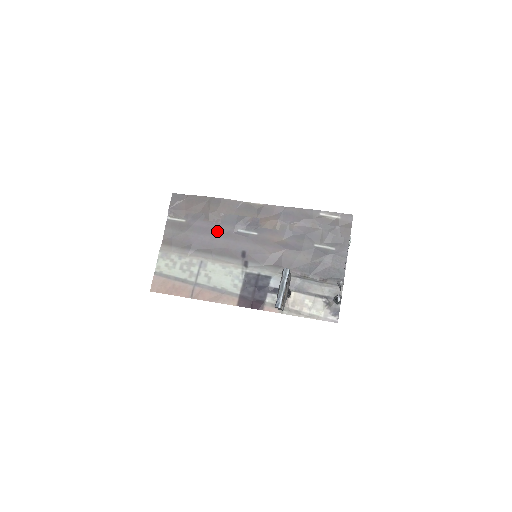
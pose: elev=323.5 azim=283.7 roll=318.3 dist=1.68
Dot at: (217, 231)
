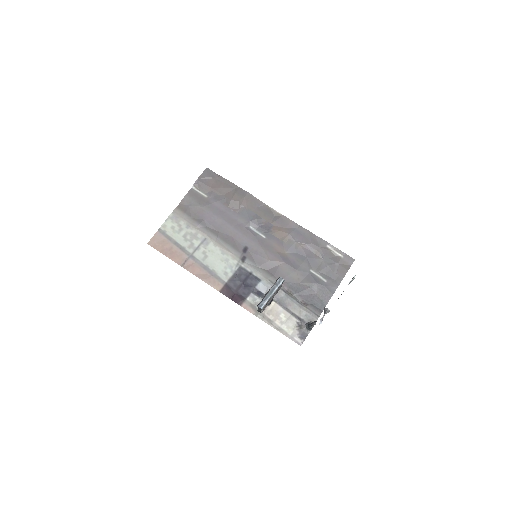
Dot at: (231, 219)
